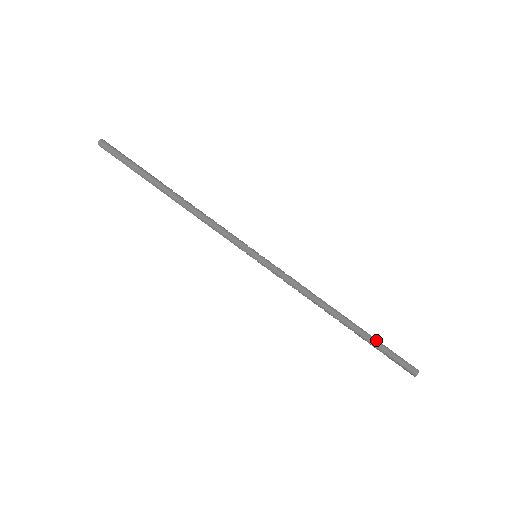
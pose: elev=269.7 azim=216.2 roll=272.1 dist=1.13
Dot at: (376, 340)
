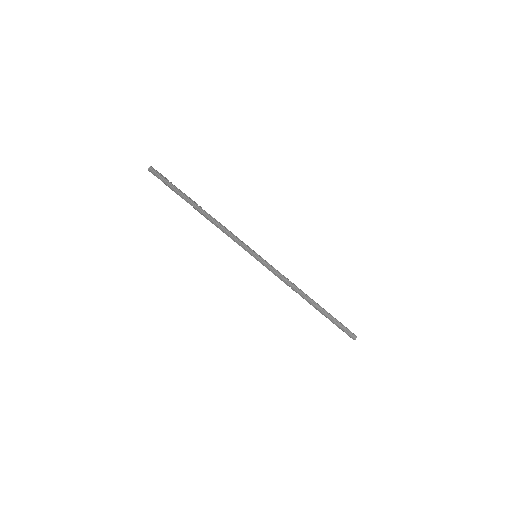
Dot at: (331, 316)
